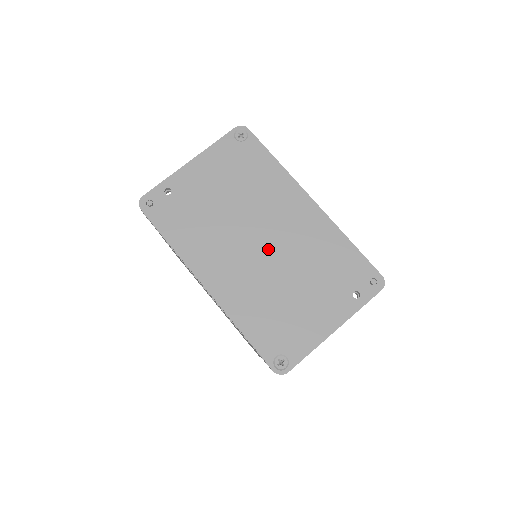
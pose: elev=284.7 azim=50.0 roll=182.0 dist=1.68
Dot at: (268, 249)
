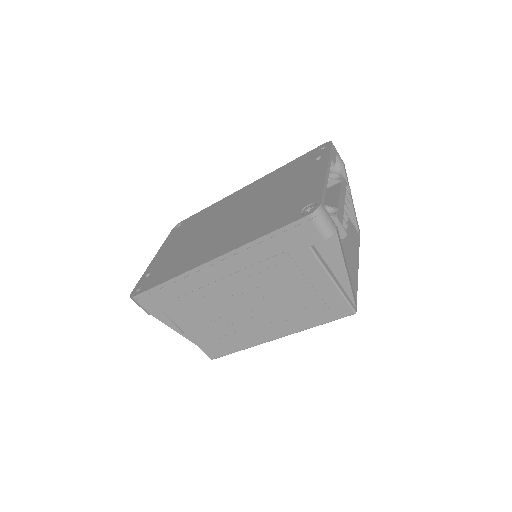
Dot at: (238, 214)
